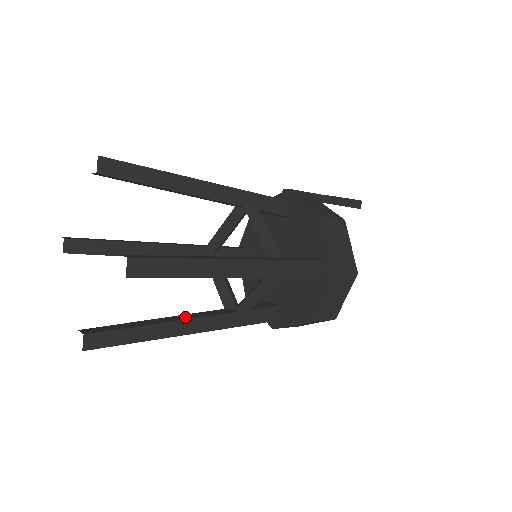
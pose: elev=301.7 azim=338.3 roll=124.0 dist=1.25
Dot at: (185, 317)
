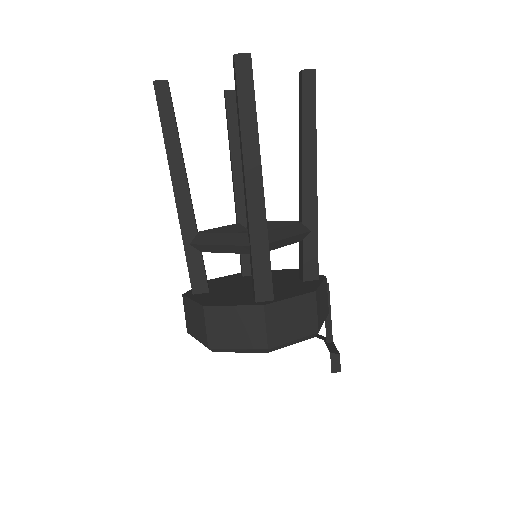
Dot at: occluded
